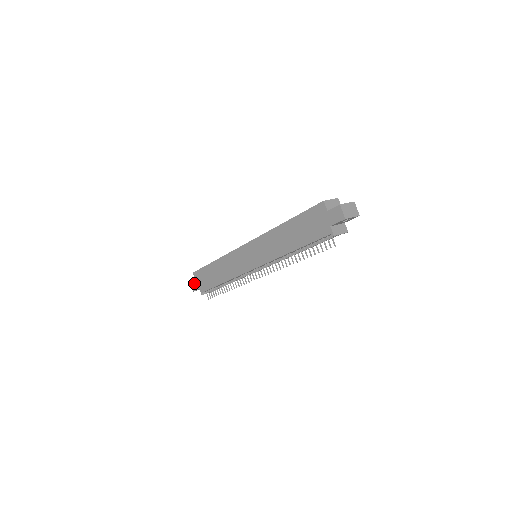
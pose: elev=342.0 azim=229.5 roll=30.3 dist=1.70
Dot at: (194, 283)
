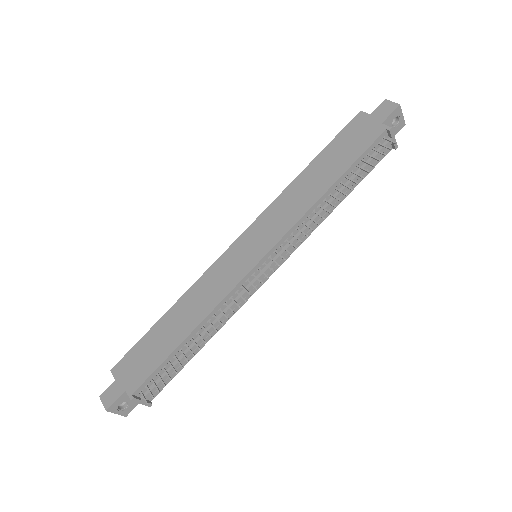
Dot at: (112, 389)
